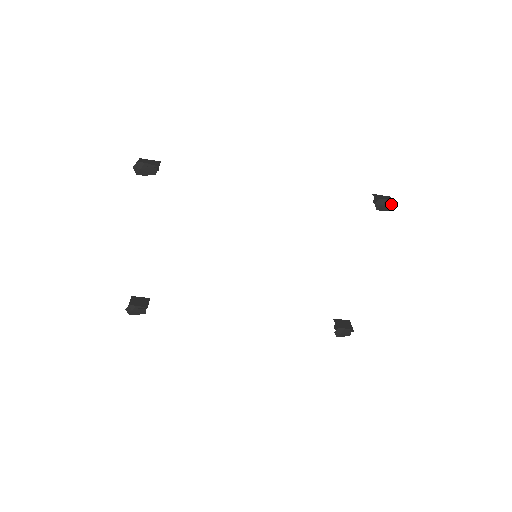
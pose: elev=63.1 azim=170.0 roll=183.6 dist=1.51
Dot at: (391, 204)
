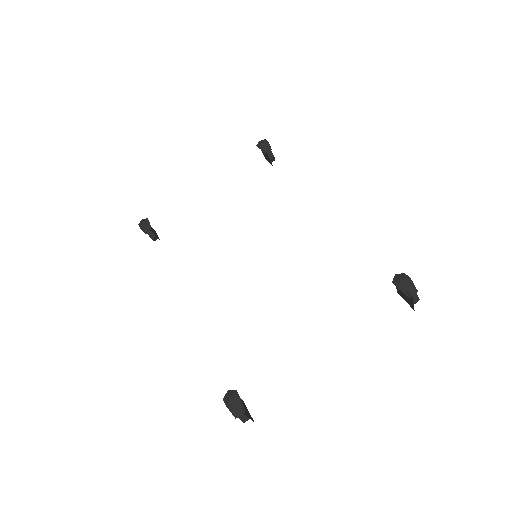
Dot at: (412, 289)
